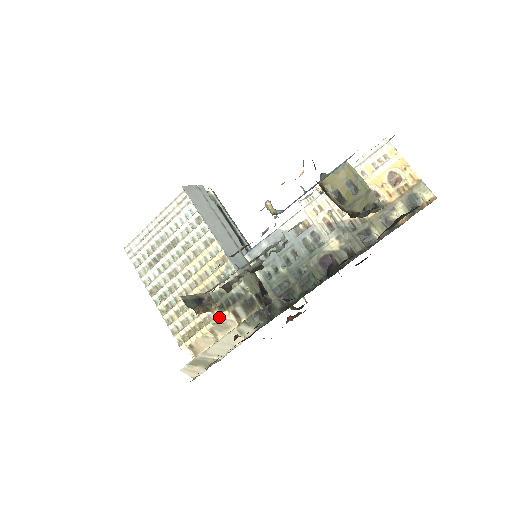
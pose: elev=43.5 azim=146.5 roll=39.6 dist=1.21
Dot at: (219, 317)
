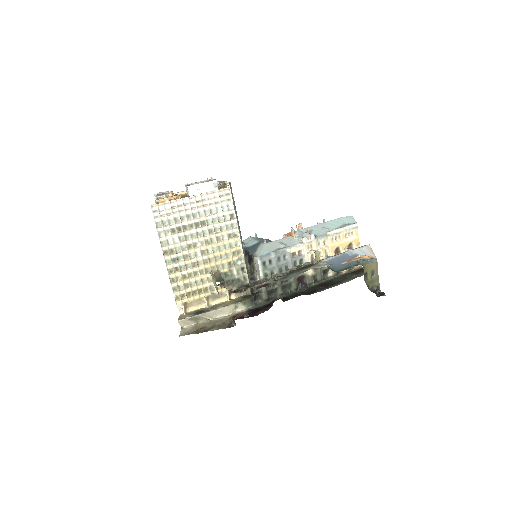
Dot at: (219, 290)
